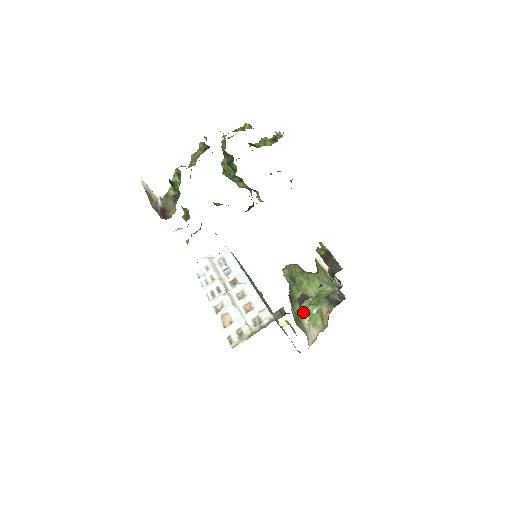
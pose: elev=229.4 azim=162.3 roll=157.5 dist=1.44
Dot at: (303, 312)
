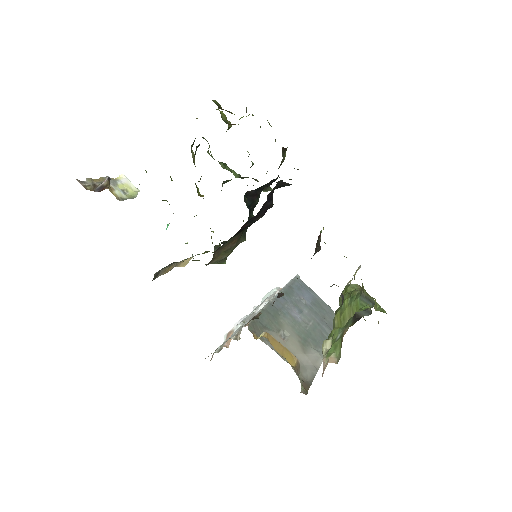
Dot at: (327, 339)
